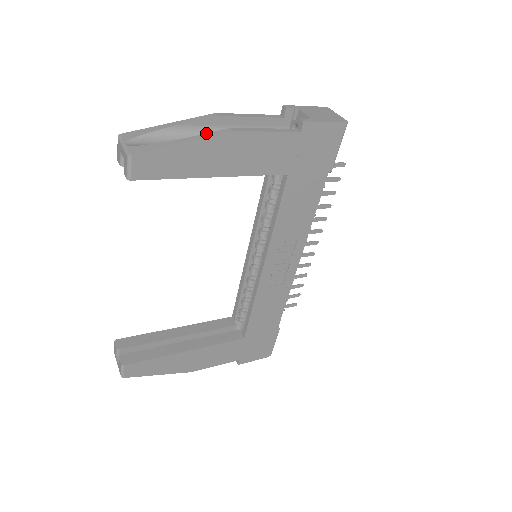
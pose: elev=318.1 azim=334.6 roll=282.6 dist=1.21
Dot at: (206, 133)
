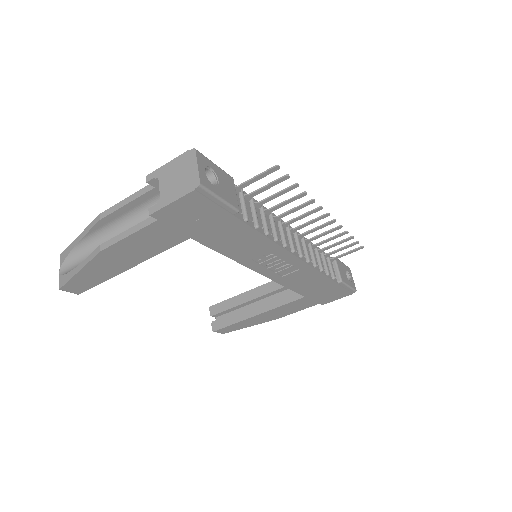
Dot at: (89, 255)
